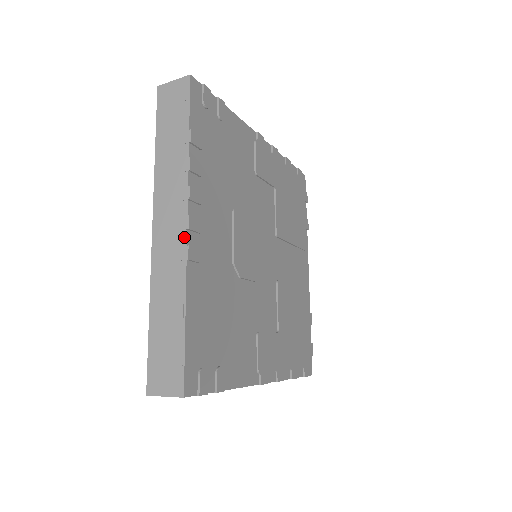
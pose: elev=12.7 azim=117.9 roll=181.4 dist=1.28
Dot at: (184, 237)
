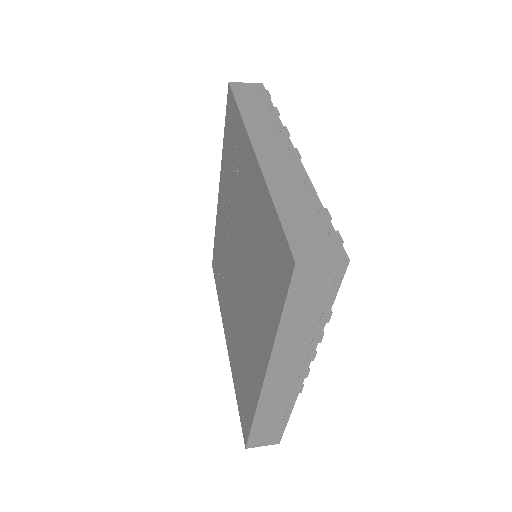
Dot at: (301, 382)
